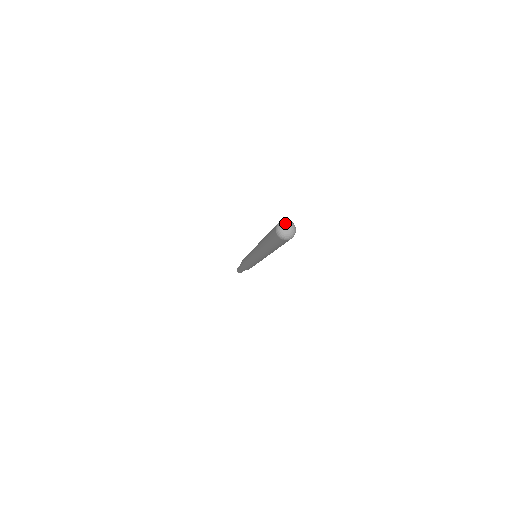
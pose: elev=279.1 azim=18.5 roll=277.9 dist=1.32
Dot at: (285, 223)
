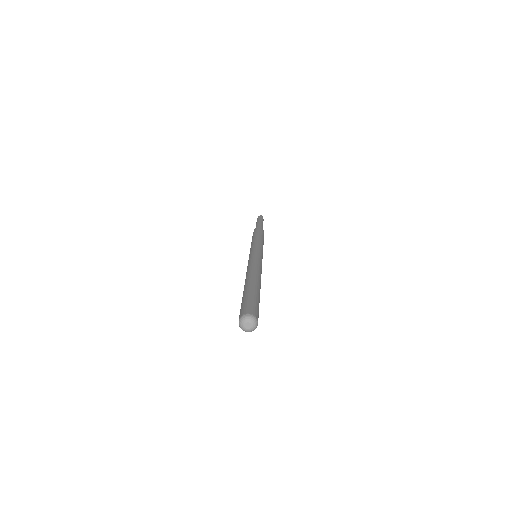
Dot at: (243, 322)
